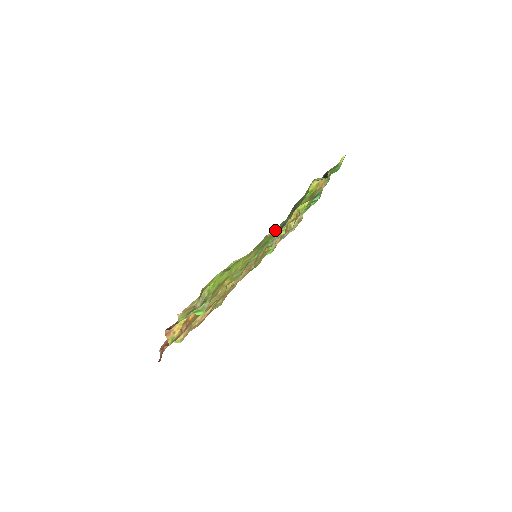
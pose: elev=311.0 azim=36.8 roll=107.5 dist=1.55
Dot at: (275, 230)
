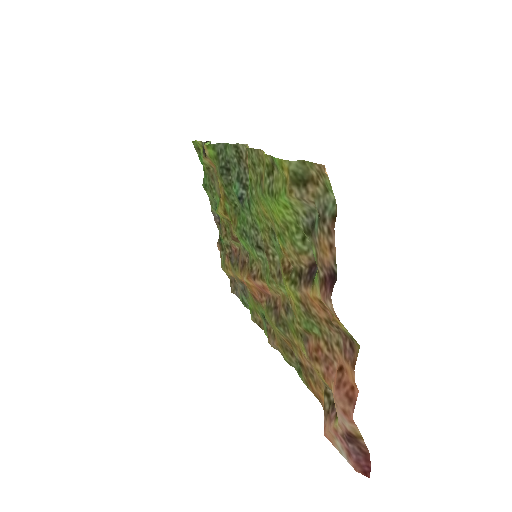
Dot at: (234, 231)
